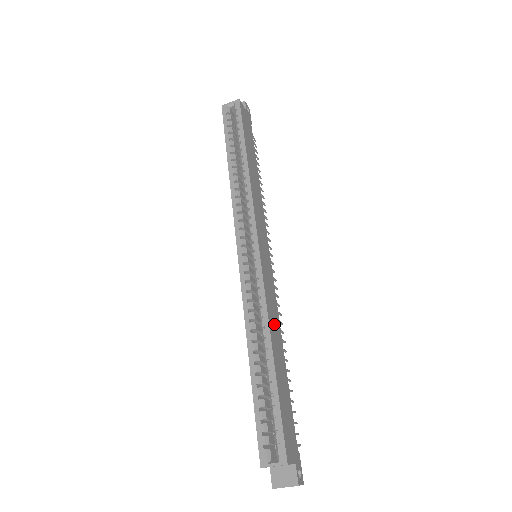
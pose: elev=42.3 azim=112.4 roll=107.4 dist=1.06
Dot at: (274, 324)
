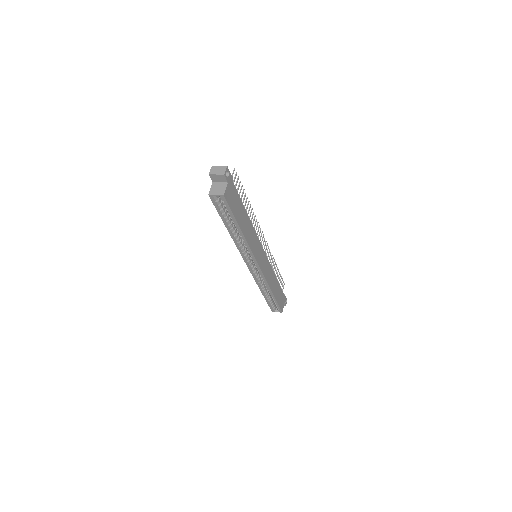
Dot at: (271, 279)
